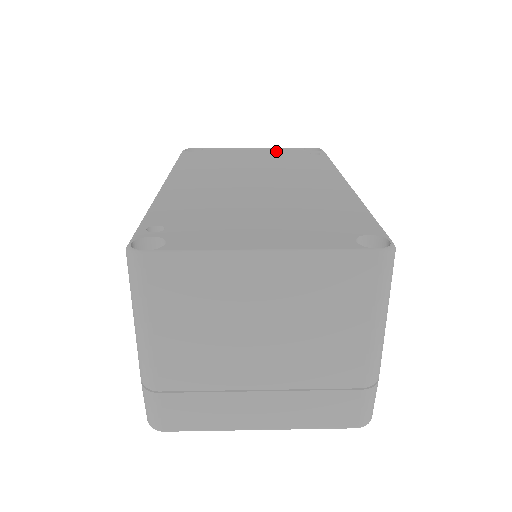
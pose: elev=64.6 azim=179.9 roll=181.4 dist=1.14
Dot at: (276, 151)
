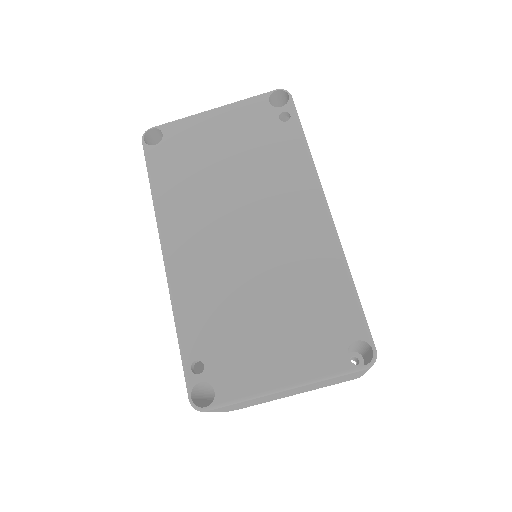
Dot at: (241, 118)
